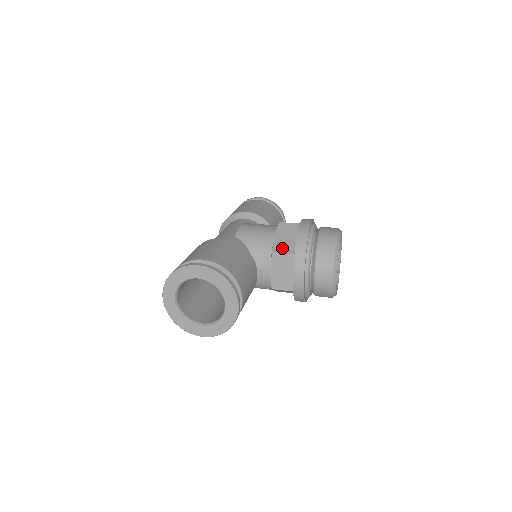
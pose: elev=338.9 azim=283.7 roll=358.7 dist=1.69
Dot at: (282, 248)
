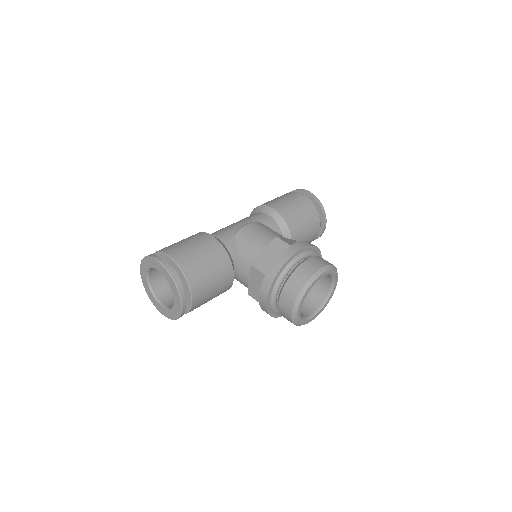
Dot at: (261, 265)
